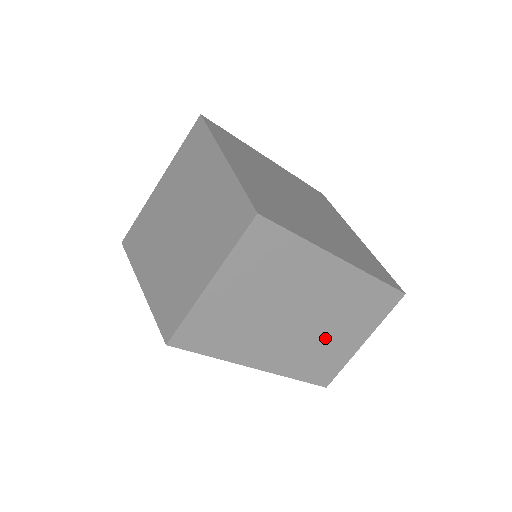
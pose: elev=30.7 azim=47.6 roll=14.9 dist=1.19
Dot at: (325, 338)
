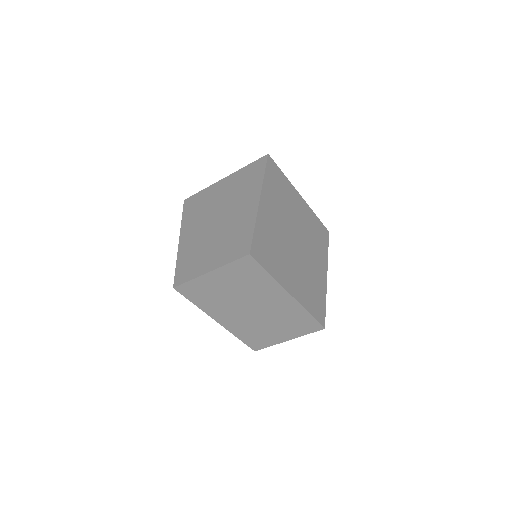
Dot at: (264, 327)
